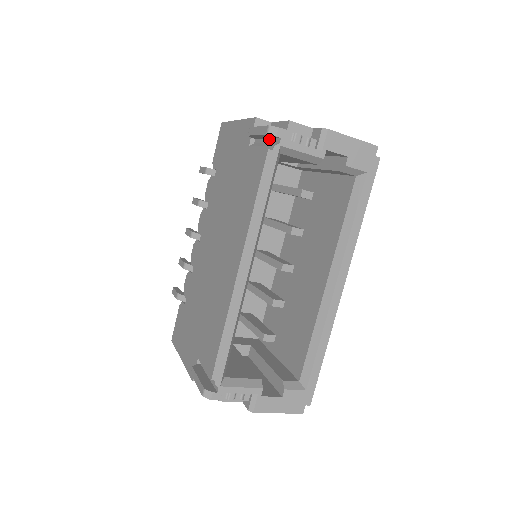
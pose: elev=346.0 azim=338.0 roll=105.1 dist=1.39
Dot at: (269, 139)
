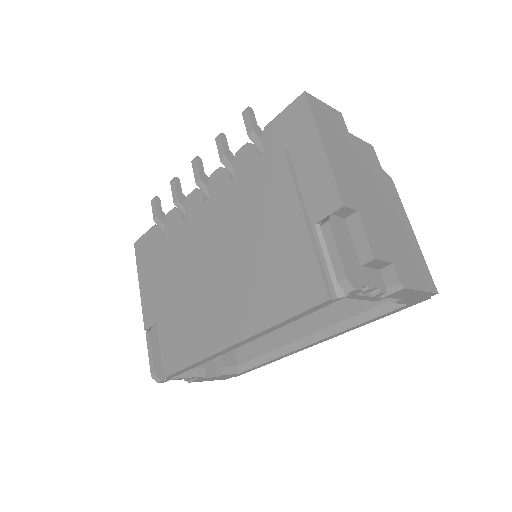
Dot at: occluded
